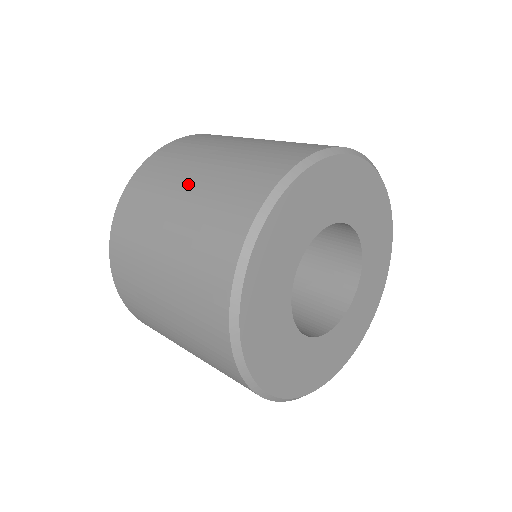
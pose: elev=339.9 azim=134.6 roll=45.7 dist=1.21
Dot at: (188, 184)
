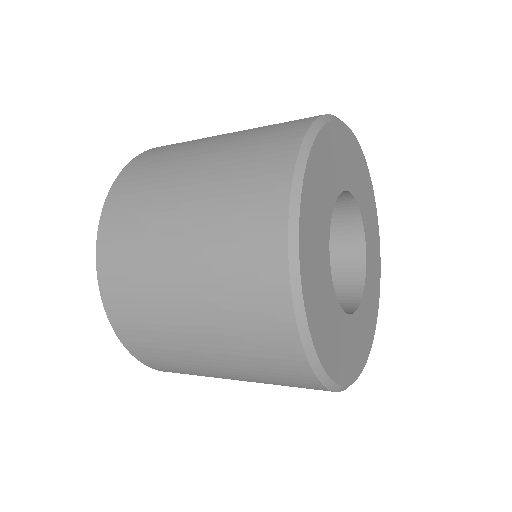
Dot at: occluded
